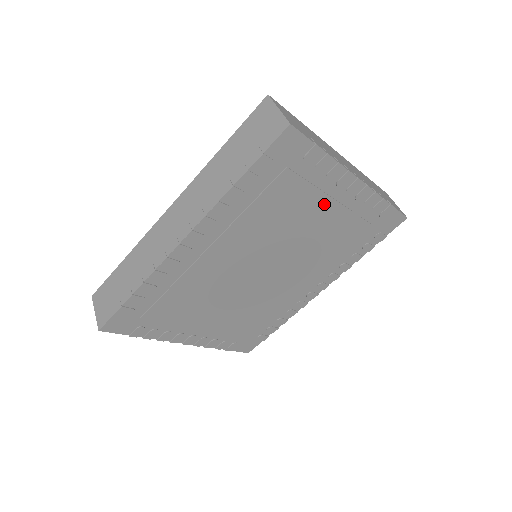
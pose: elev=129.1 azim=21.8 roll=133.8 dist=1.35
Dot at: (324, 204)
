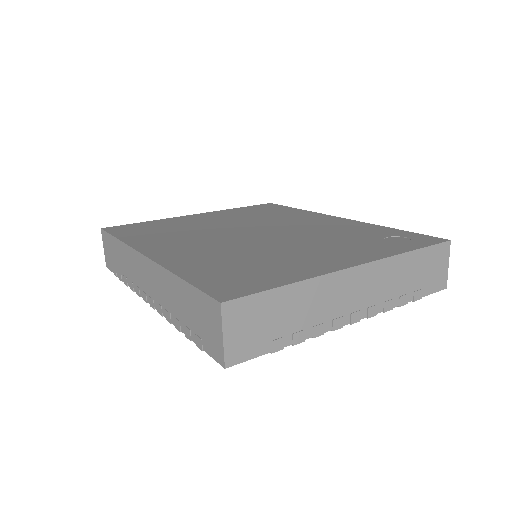
Dot at: occluded
